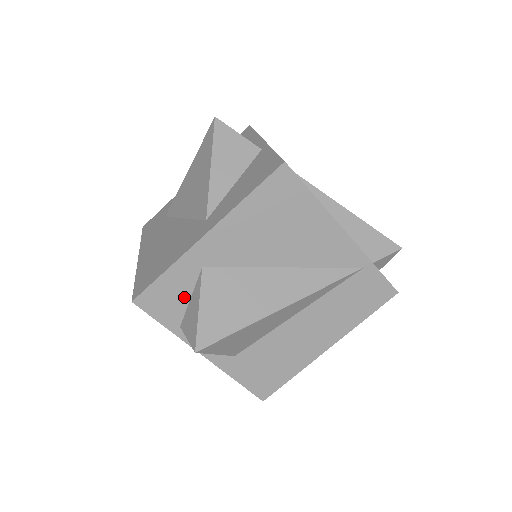
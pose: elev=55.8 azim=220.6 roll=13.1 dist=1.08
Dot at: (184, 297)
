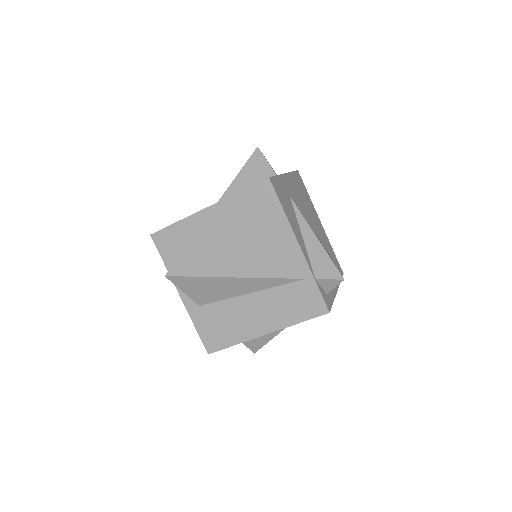
Dot at: (181, 246)
